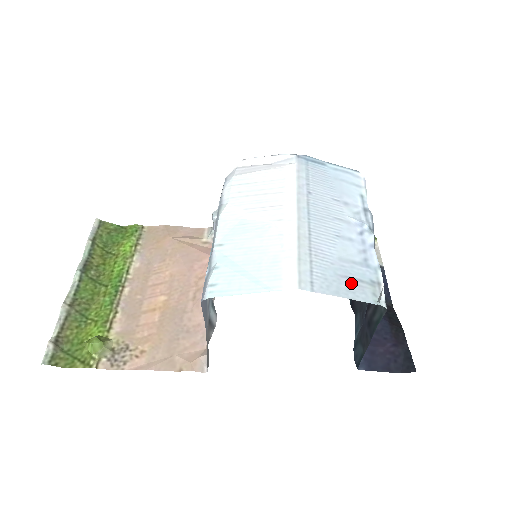
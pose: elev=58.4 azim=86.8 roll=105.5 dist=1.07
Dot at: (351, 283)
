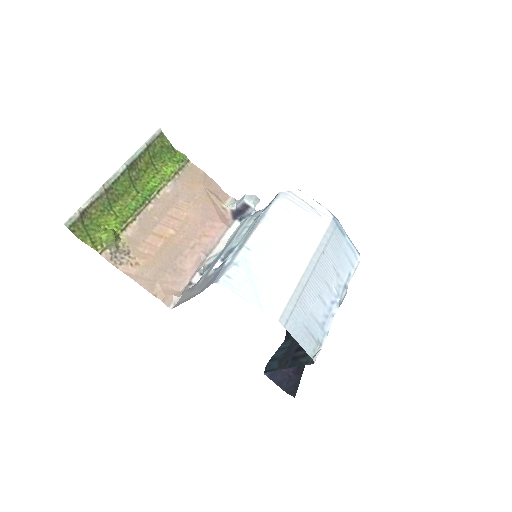
Dot at: (307, 335)
